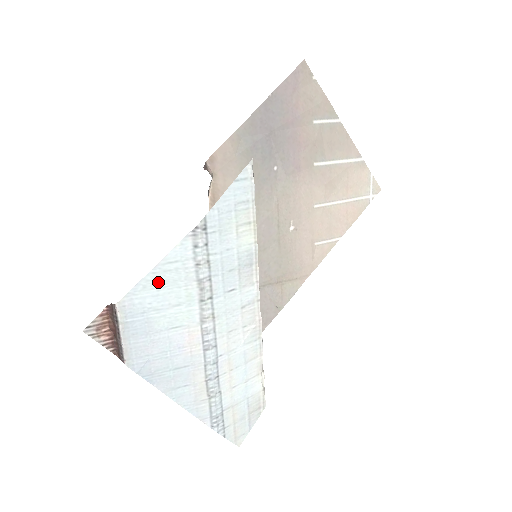
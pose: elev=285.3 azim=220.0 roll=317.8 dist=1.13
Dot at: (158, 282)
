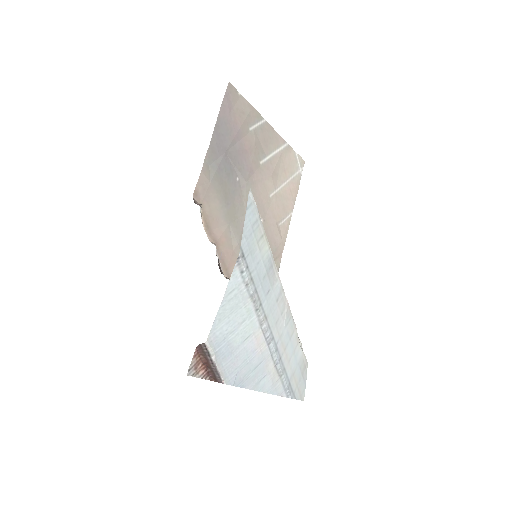
Dot at: (227, 311)
